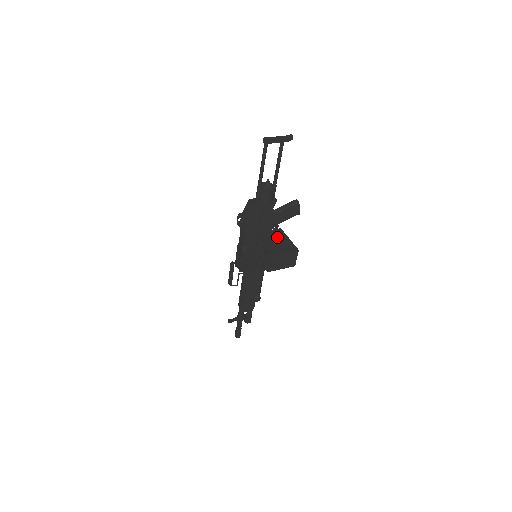
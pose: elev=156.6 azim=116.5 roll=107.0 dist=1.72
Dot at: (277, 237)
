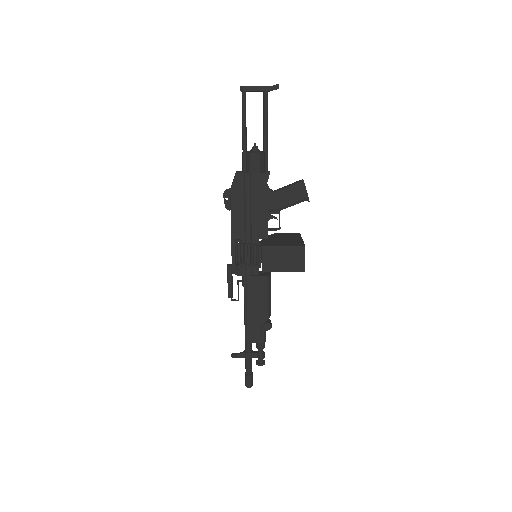
Dot at: (287, 237)
